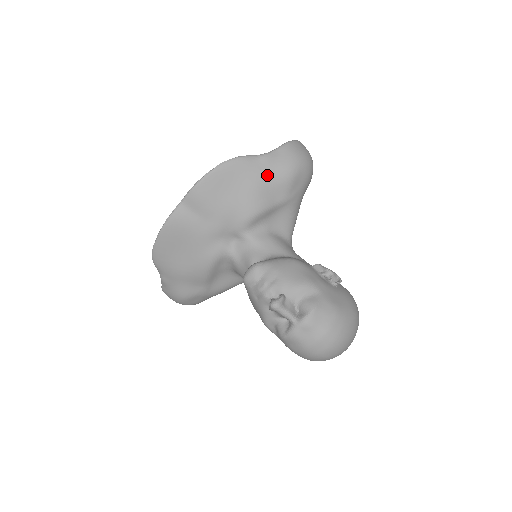
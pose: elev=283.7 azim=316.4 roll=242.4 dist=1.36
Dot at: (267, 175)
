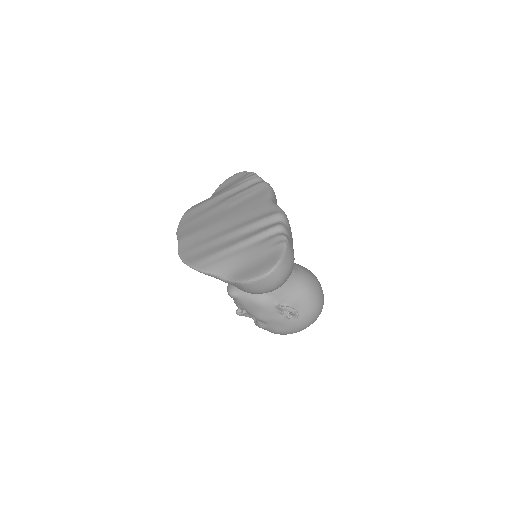
Dot at: occluded
